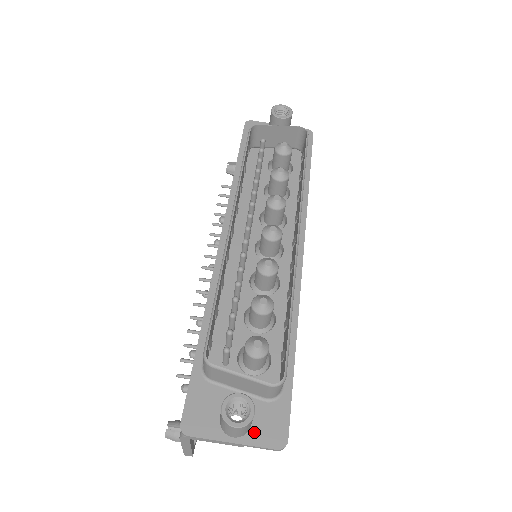
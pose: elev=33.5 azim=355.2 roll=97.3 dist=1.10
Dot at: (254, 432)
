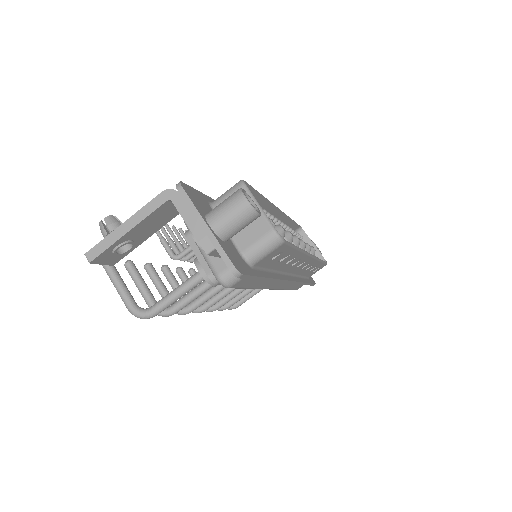
Dot at: (224, 244)
